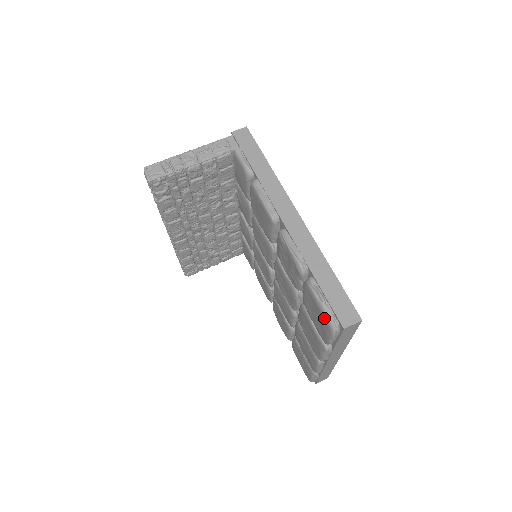
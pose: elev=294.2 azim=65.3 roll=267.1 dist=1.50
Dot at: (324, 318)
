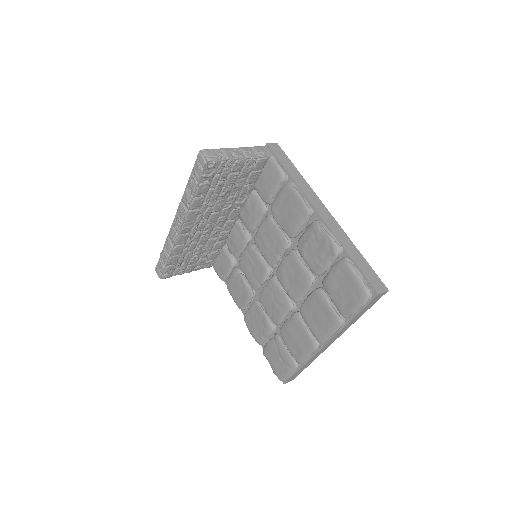
Dot at: (360, 287)
